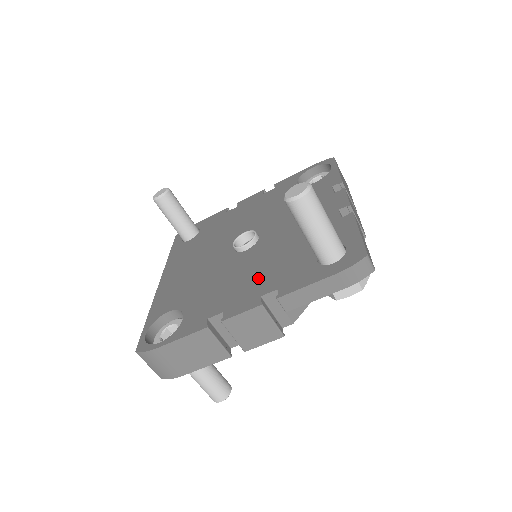
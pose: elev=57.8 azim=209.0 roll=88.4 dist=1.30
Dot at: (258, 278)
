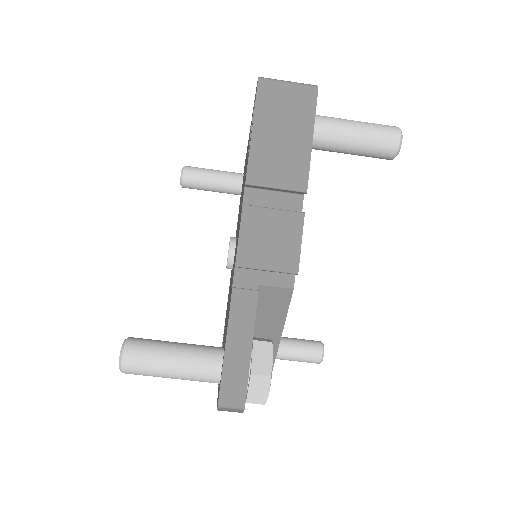
Dot at: occluded
